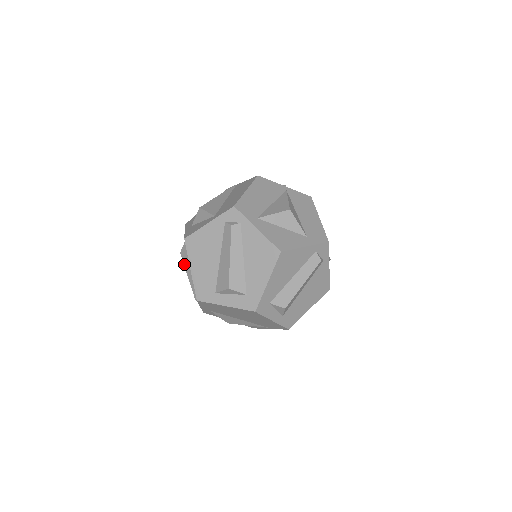
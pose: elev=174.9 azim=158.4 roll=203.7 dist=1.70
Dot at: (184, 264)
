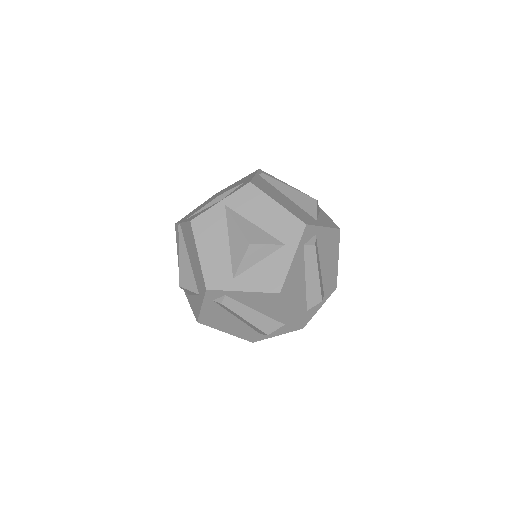
Dot at: occluded
